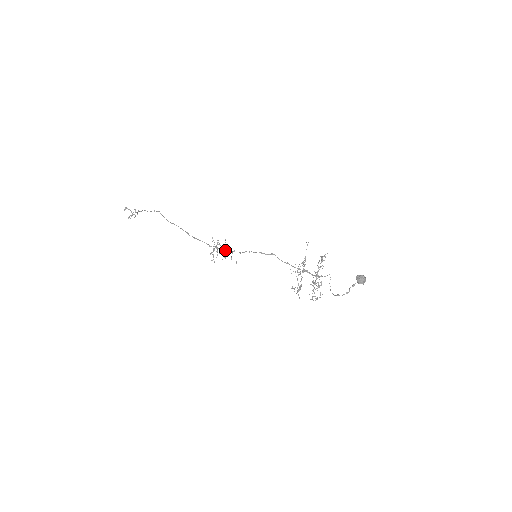
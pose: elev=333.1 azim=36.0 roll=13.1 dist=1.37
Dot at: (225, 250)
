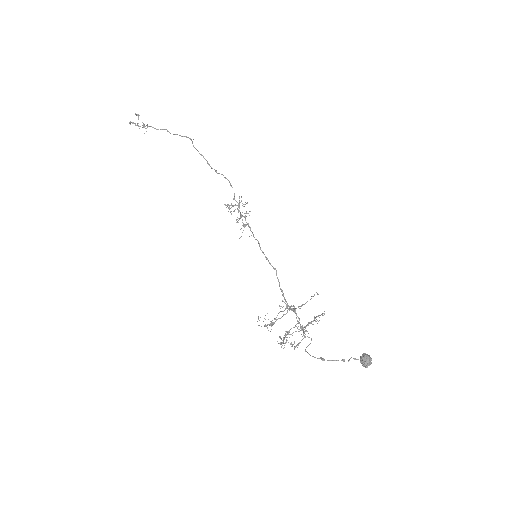
Dot at: (245, 216)
